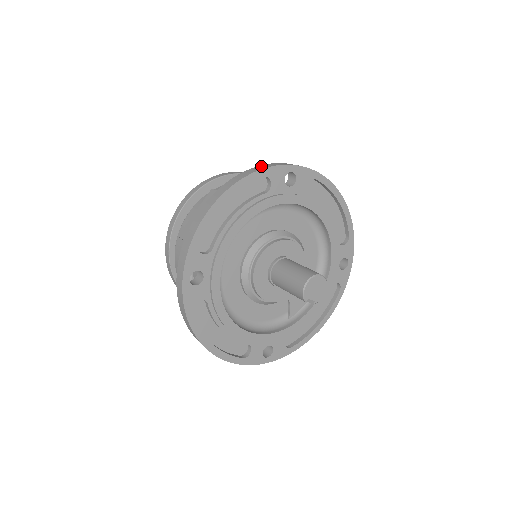
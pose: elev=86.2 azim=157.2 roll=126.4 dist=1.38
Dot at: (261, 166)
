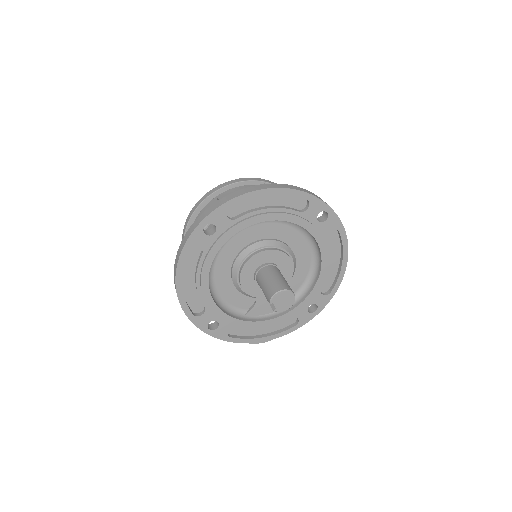
Dot at: (310, 192)
